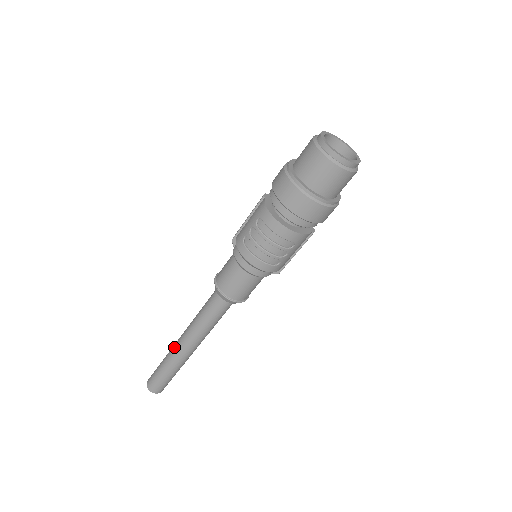
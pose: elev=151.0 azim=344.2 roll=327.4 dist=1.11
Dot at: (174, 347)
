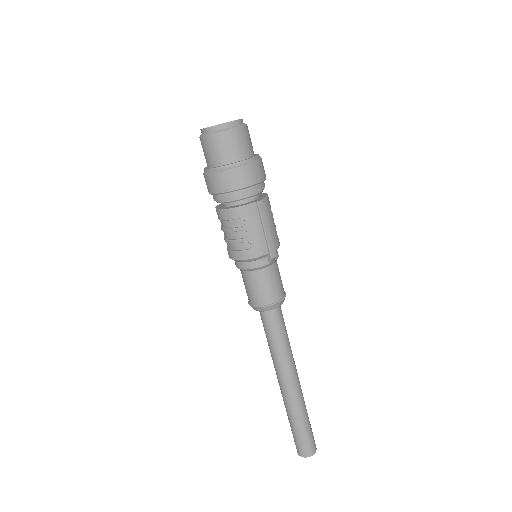
Dot at: occluded
